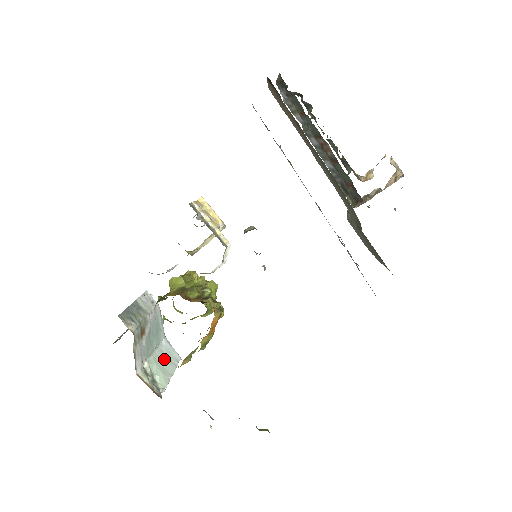
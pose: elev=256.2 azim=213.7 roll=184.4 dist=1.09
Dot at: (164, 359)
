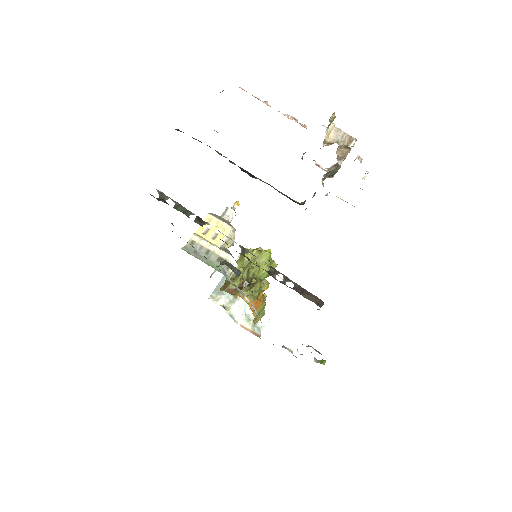
Dot at: (269, 296)
